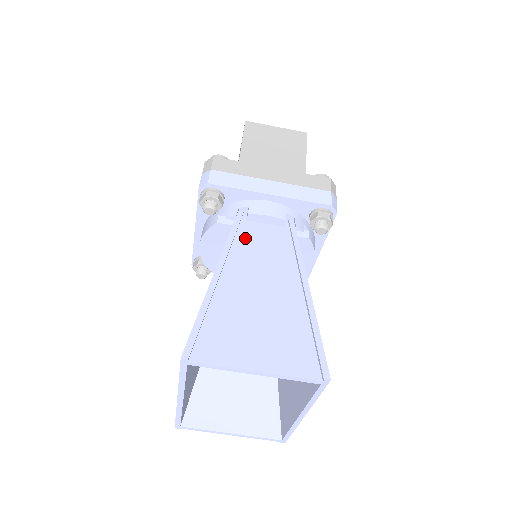
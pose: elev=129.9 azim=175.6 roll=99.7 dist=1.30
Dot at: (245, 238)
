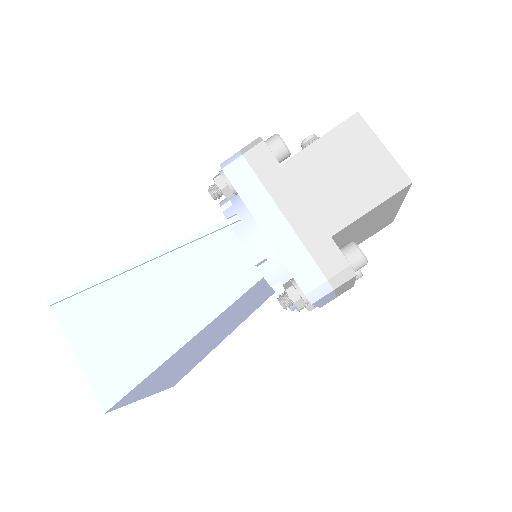
Dot at: (207, 247)
